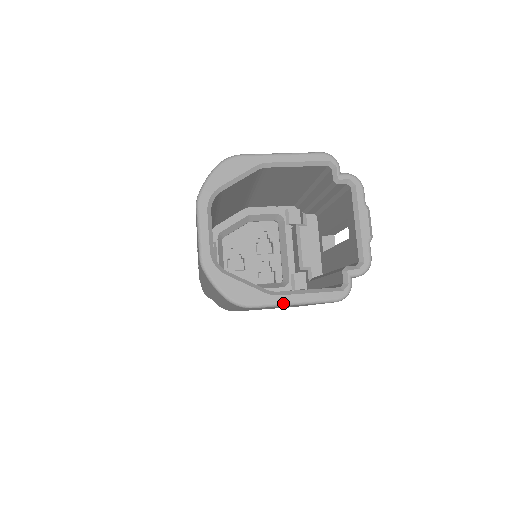
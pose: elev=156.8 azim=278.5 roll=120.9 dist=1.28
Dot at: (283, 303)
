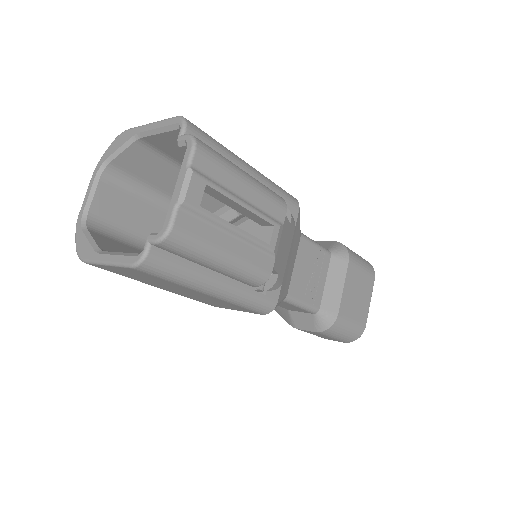
Dot at: (99, 261)
